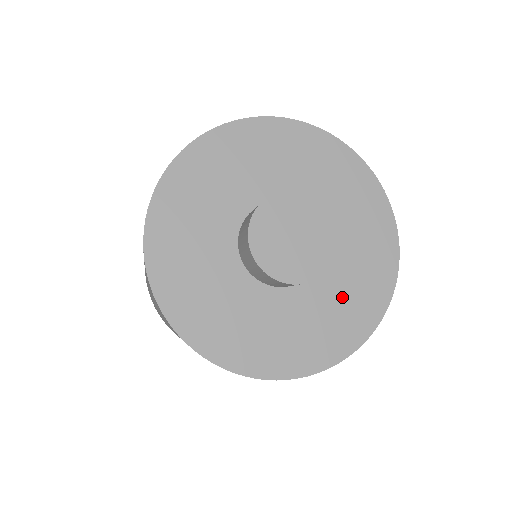
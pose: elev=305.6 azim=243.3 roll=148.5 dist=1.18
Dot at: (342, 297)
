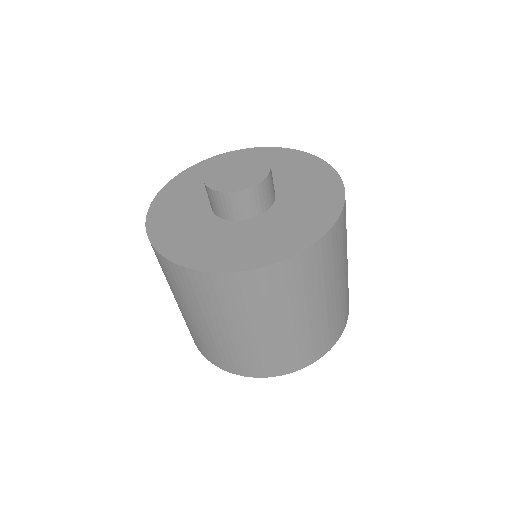
Dot at: (305, 187)
